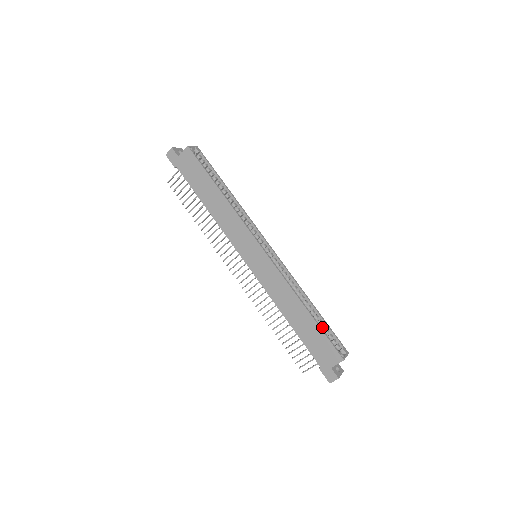
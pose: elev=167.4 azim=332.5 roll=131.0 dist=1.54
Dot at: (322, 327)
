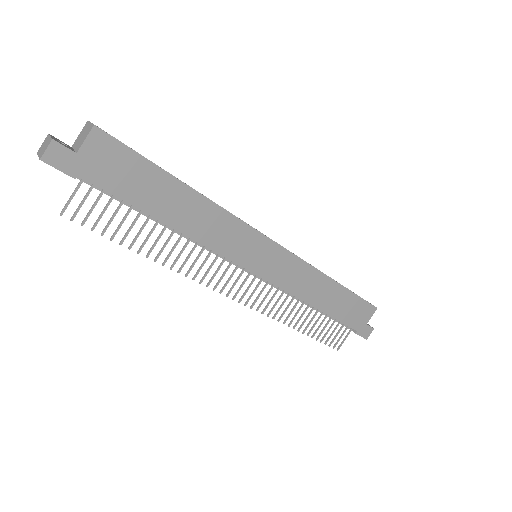
Dot at: occluded
